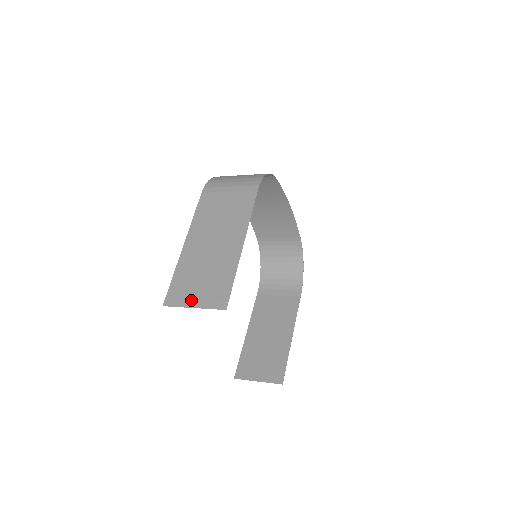
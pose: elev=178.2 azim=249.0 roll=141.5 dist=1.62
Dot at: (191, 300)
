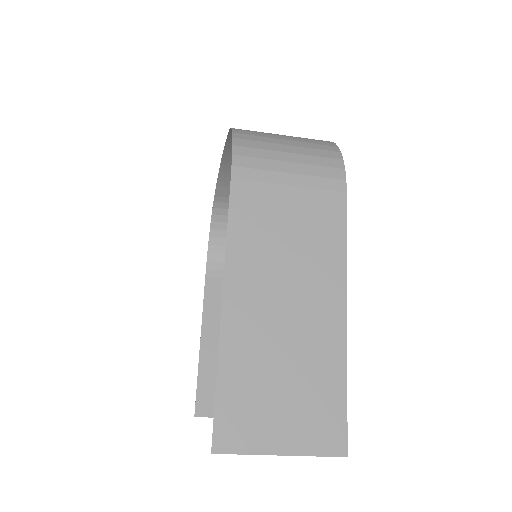
Dot at: (272, 438)
